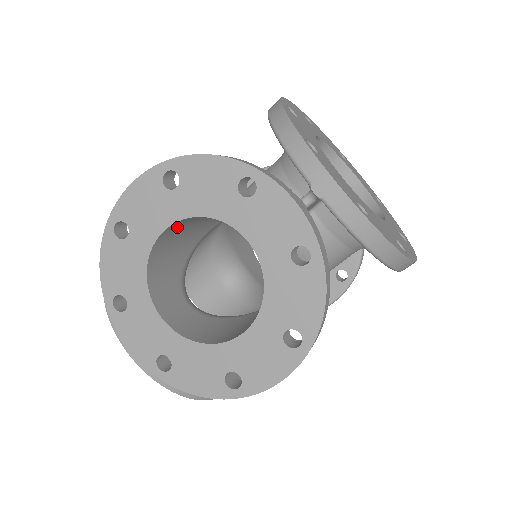
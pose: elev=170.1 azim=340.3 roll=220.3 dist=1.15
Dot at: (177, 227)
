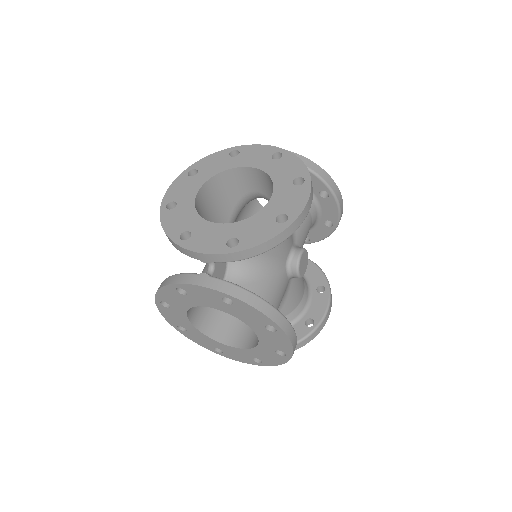
Dot at: (204, 200)
